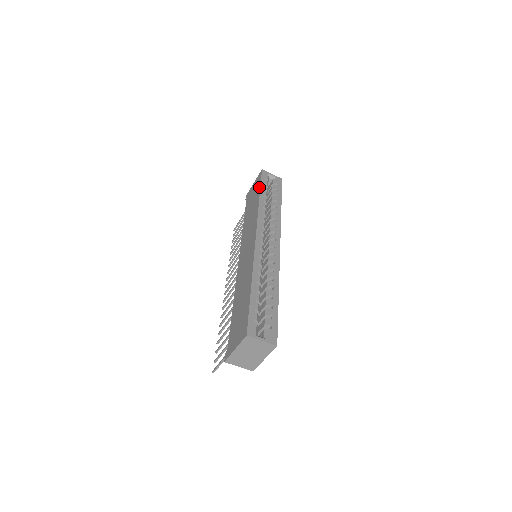
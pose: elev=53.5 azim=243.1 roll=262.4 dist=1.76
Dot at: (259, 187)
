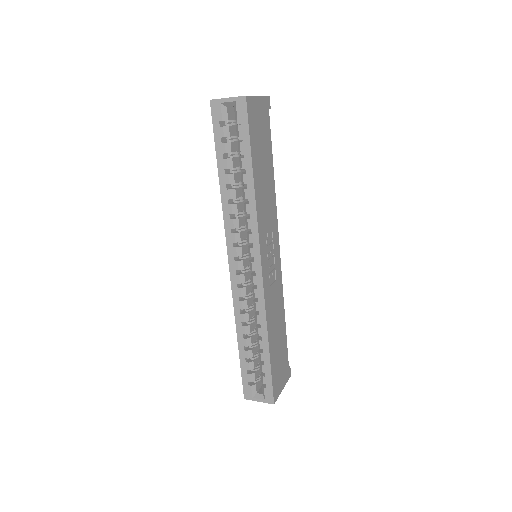
Dot at: (216, 151)
